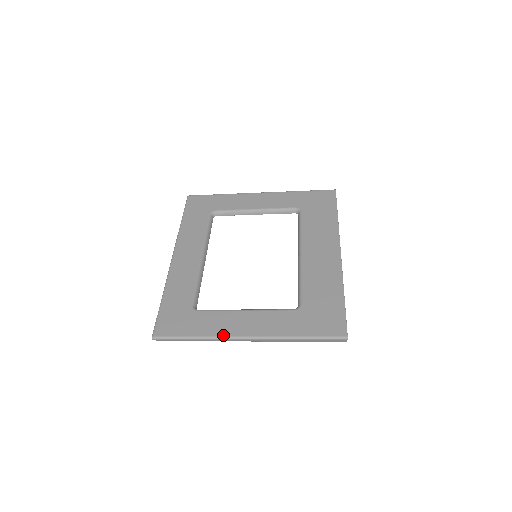
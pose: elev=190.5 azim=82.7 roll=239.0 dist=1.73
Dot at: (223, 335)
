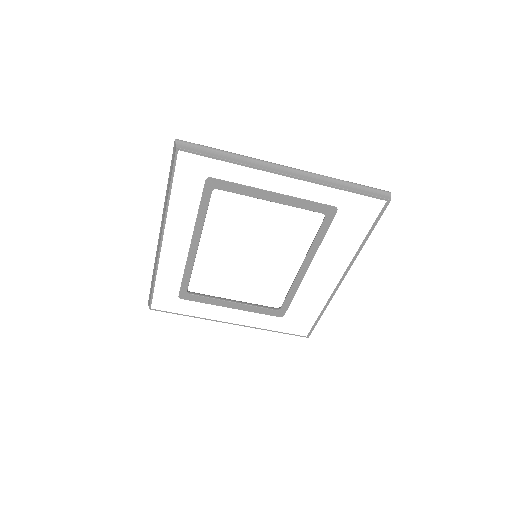
Dot at: (260, 162)
